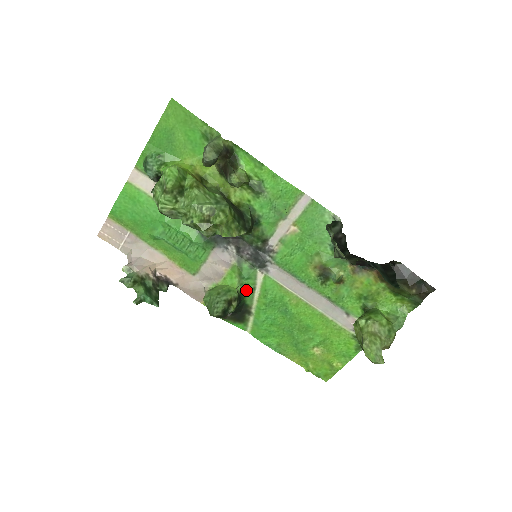
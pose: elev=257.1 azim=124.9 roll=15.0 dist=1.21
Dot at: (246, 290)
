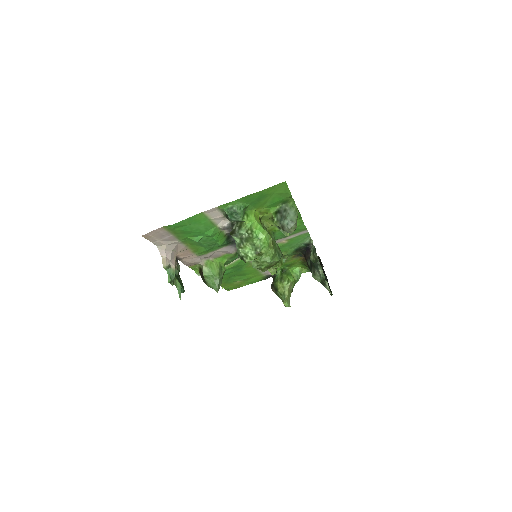
Dot at: (227, 263)
